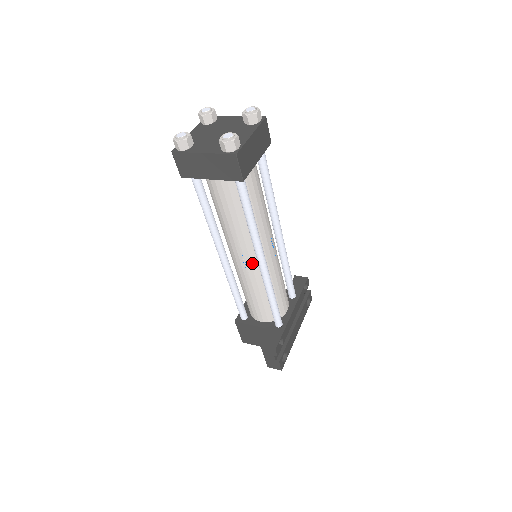
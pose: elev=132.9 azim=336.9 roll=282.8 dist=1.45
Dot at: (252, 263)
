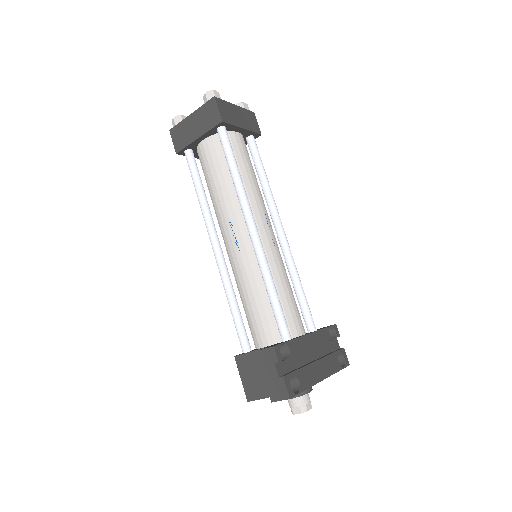
Dot at: (245, 241)
